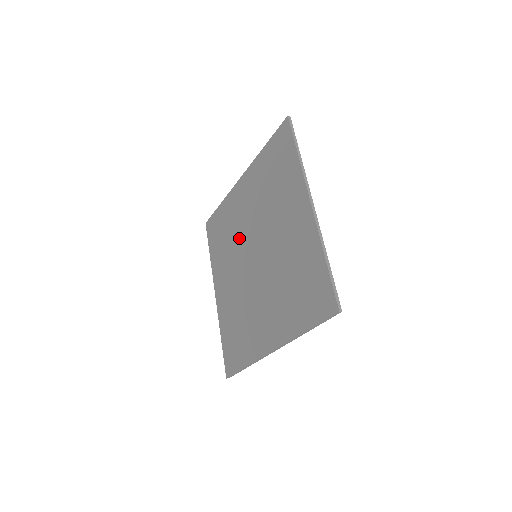
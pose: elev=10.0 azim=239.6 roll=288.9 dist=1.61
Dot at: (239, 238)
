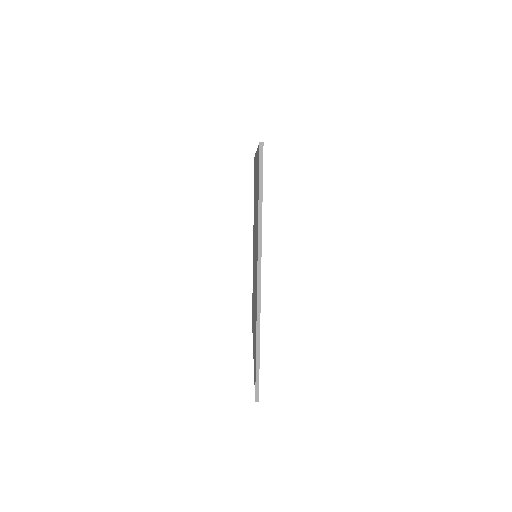
Dot at: occluded
